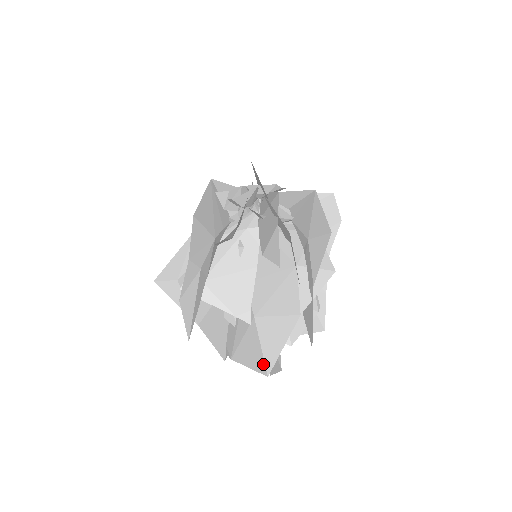
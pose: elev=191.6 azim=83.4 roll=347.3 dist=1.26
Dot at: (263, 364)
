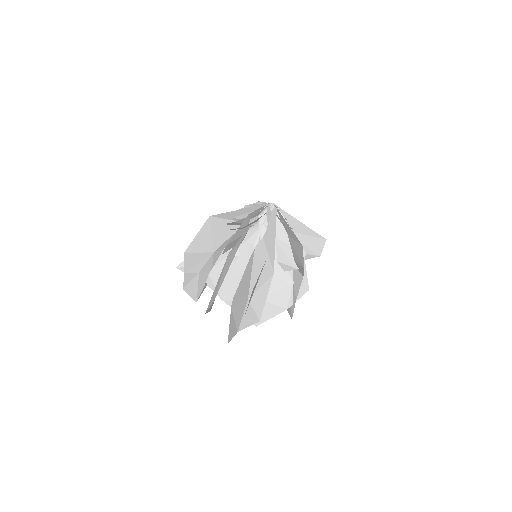
Dot at: (228, 335)
